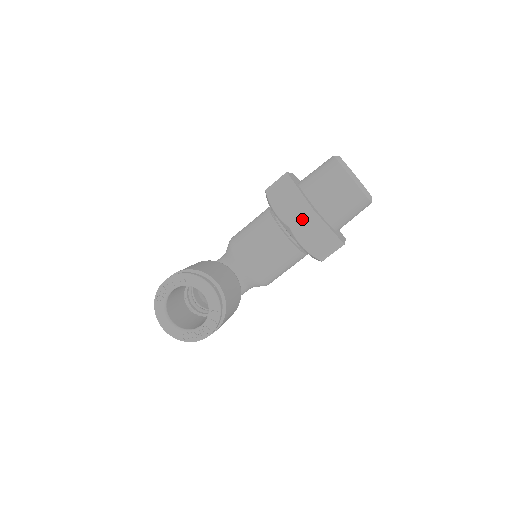
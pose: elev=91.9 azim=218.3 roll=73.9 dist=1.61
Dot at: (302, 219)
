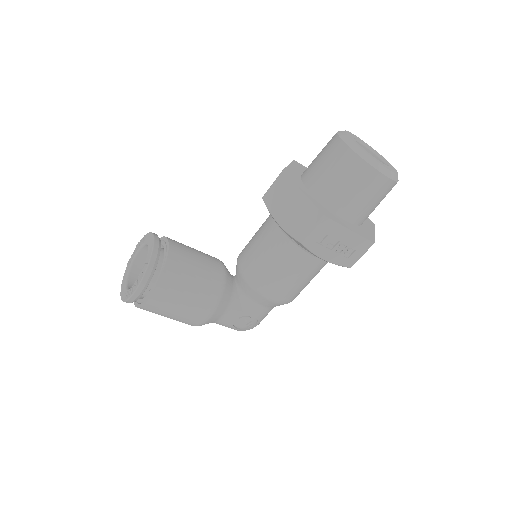
Dot at: (273, 185)
